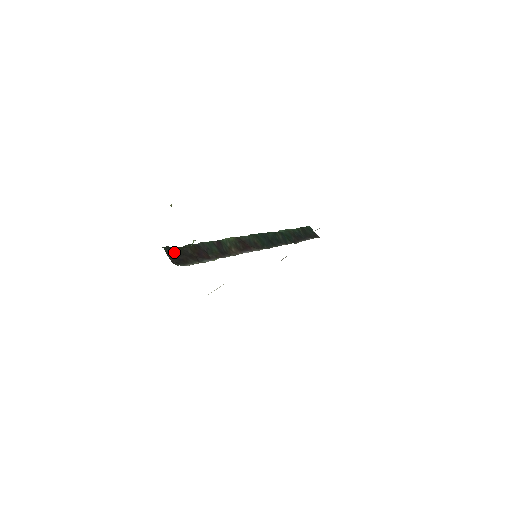
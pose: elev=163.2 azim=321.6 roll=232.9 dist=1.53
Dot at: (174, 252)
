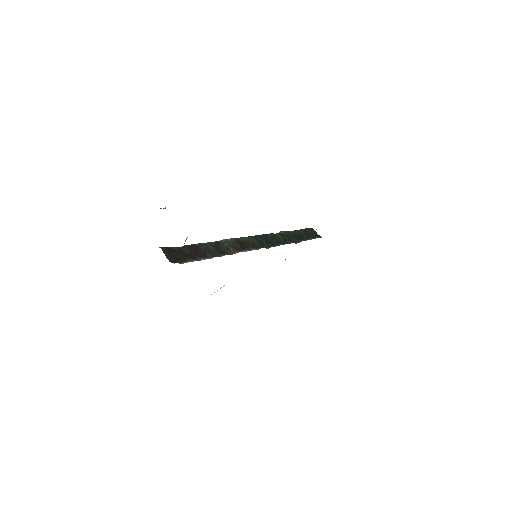
Dot at: (171, 252)
